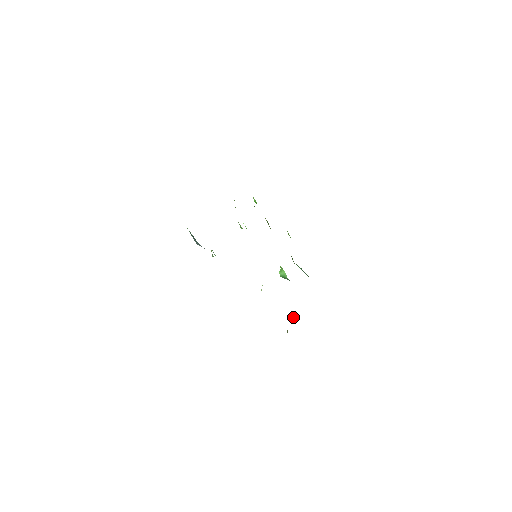
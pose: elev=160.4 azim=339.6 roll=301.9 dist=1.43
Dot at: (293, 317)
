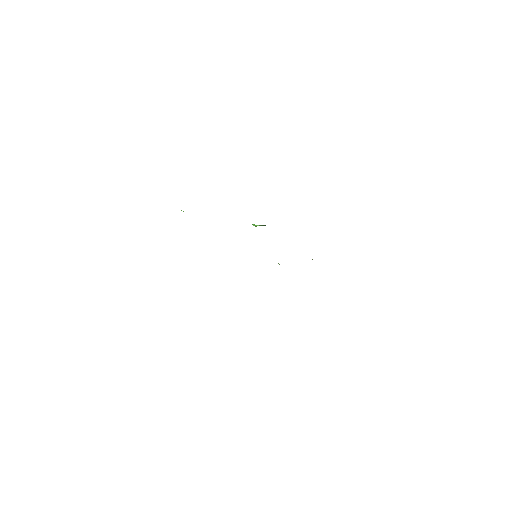
Dot at: occluded
